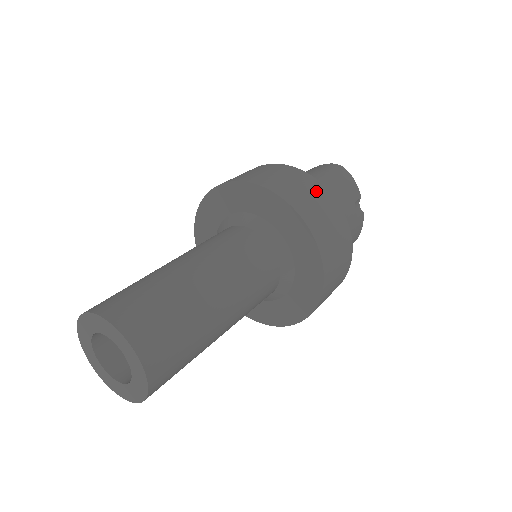
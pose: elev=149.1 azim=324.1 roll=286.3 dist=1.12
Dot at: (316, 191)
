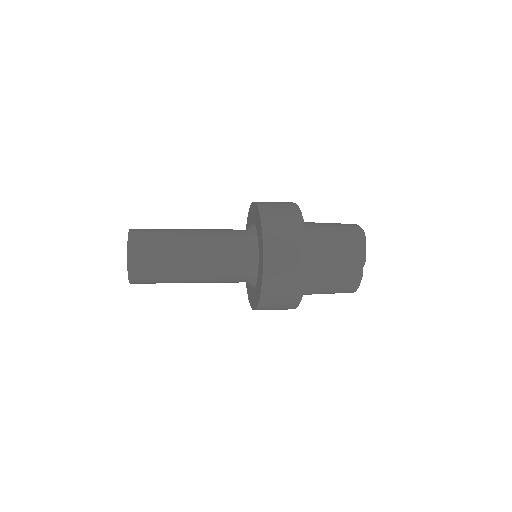
Dot at: (295, 240)
